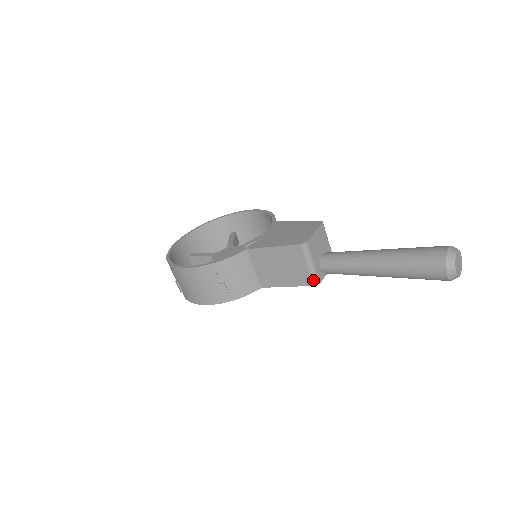
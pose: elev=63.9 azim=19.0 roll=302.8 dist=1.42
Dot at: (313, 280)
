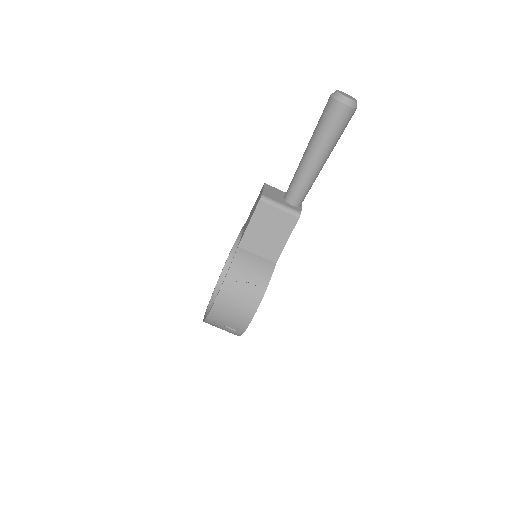
Dot at: (294, 215)
